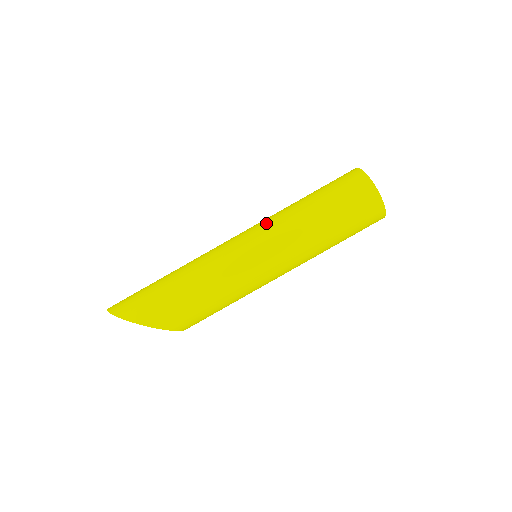
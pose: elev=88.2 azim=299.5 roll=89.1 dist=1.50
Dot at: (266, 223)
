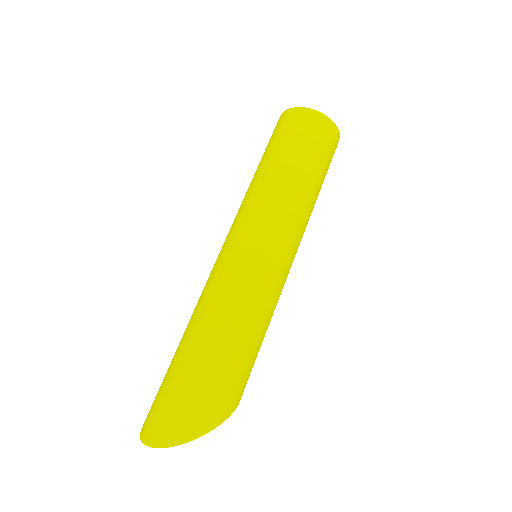
Dot at: (264, 214)
